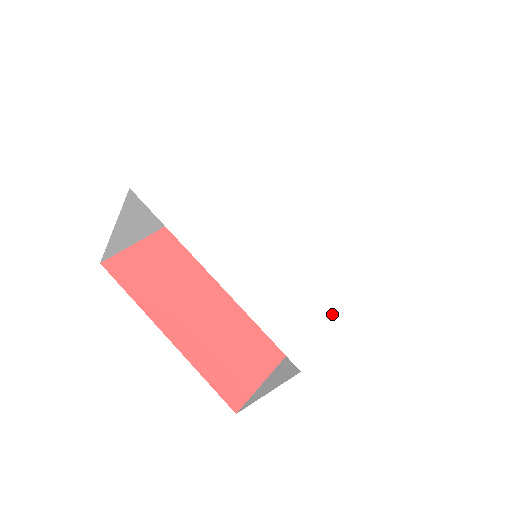
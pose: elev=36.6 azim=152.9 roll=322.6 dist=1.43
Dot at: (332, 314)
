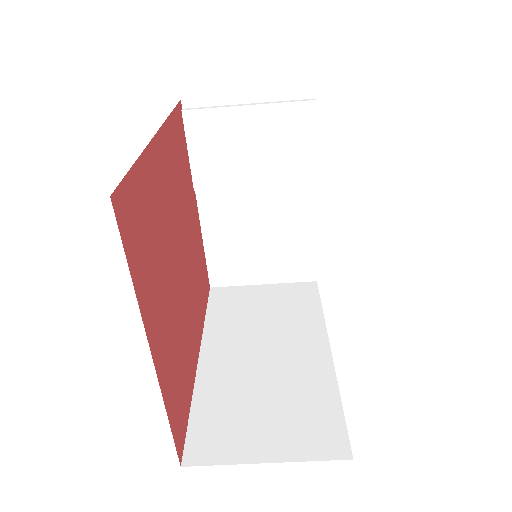
Dot at: occluded
